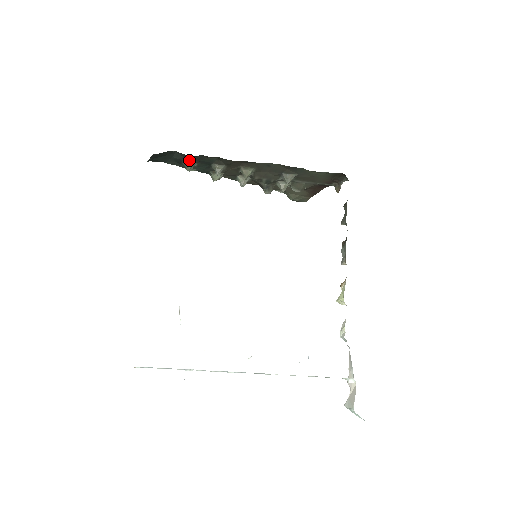
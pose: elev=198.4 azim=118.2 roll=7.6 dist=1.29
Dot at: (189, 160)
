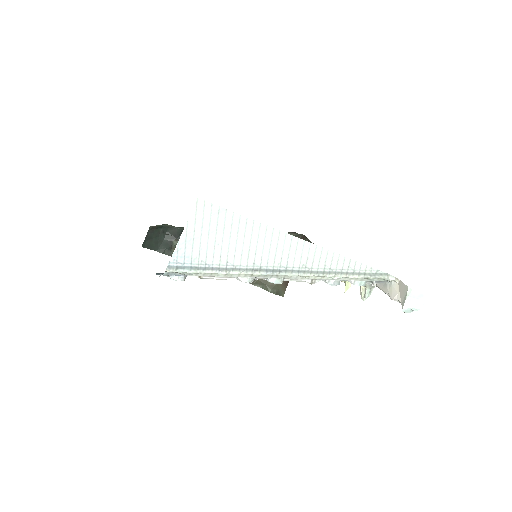
Dot at: (178, 240)
